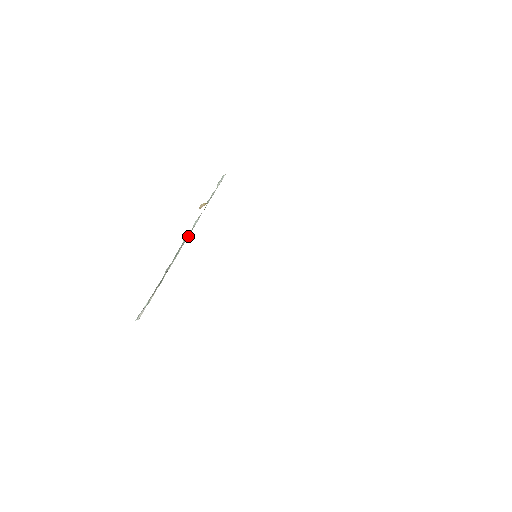
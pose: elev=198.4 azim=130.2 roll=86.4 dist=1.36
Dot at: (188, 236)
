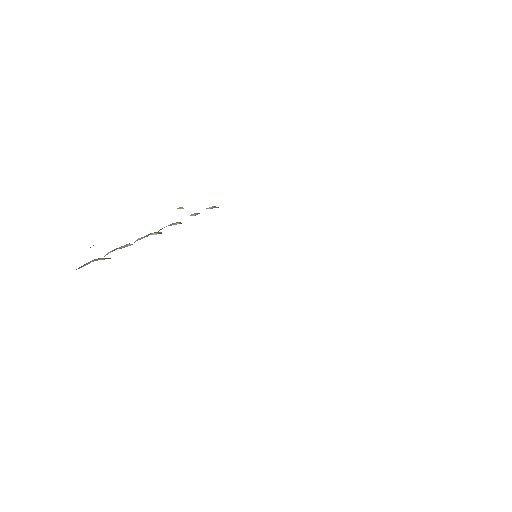
Dot at: occluded
